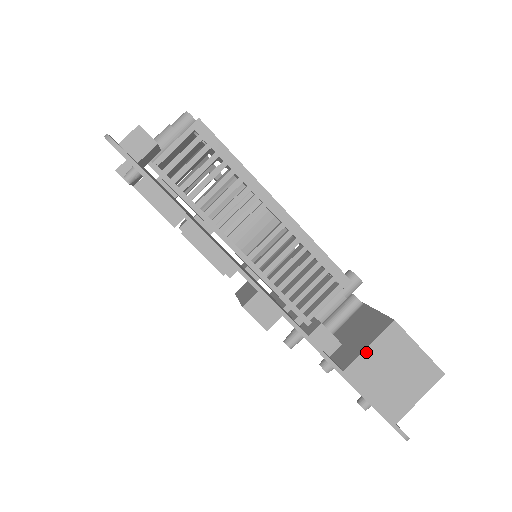
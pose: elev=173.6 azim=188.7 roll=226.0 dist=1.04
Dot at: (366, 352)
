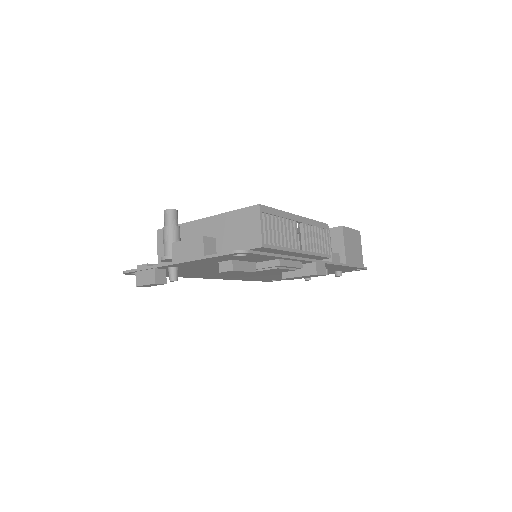
Dot at: (345, 248)
